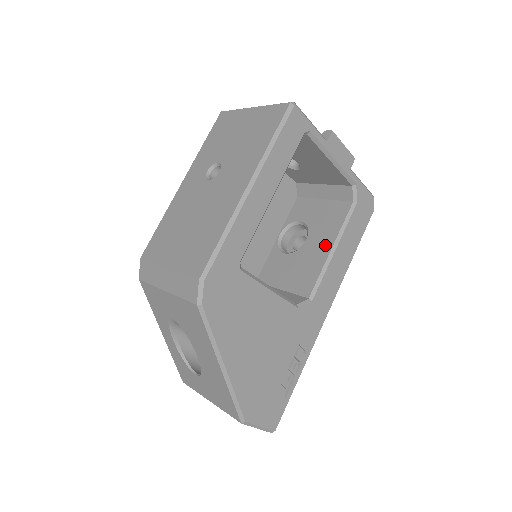
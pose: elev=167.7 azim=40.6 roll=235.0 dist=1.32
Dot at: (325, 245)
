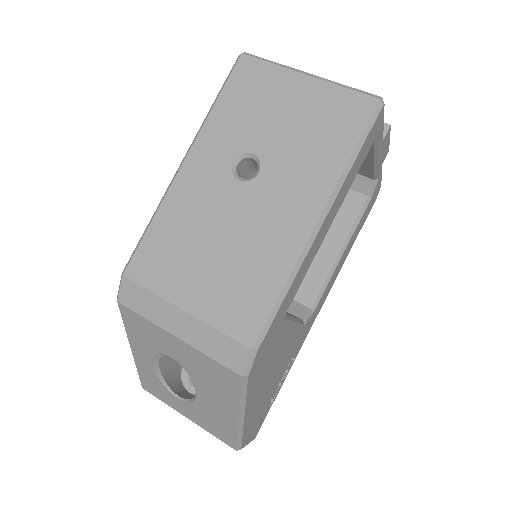
Dot at: (331, 245)
